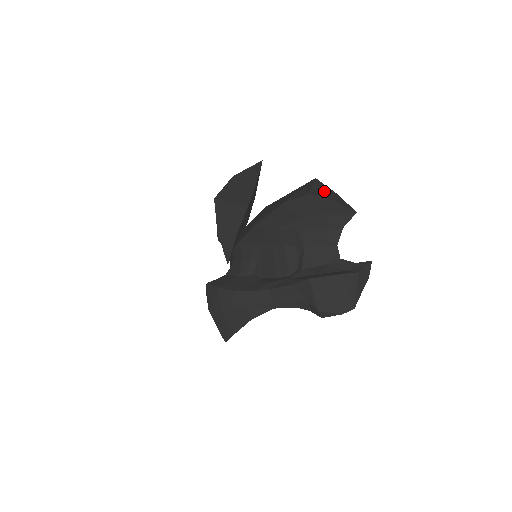
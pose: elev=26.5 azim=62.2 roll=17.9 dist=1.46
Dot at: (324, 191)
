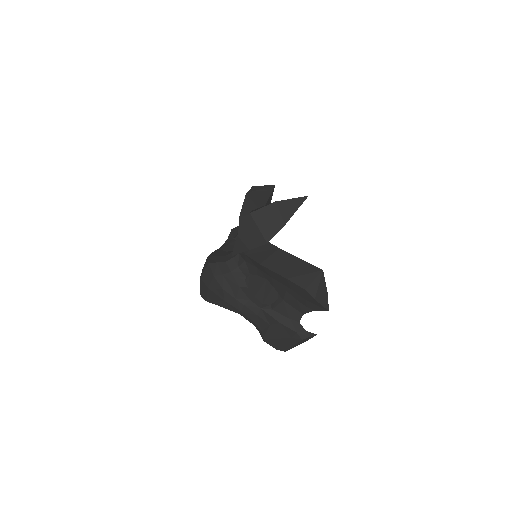
Dot at: (318, 290)
